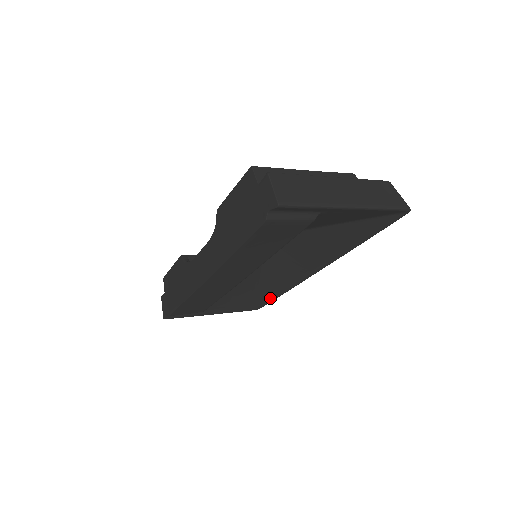
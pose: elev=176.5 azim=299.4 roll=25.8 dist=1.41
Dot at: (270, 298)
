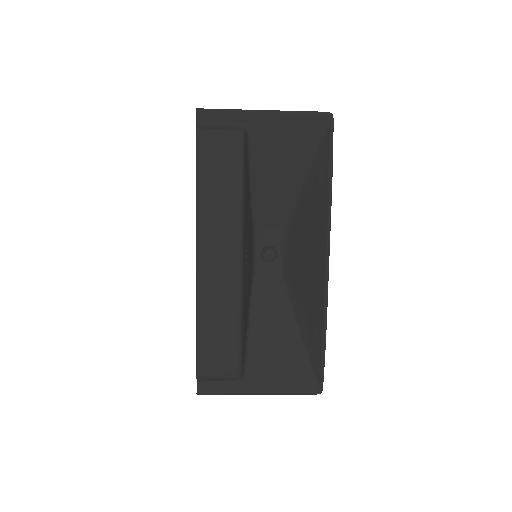
Dot at: (319, 353)
